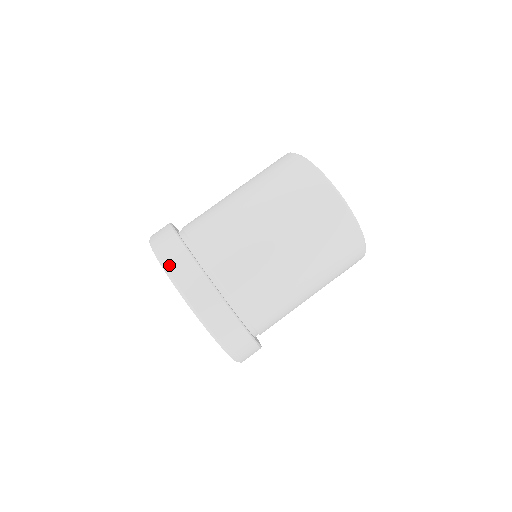
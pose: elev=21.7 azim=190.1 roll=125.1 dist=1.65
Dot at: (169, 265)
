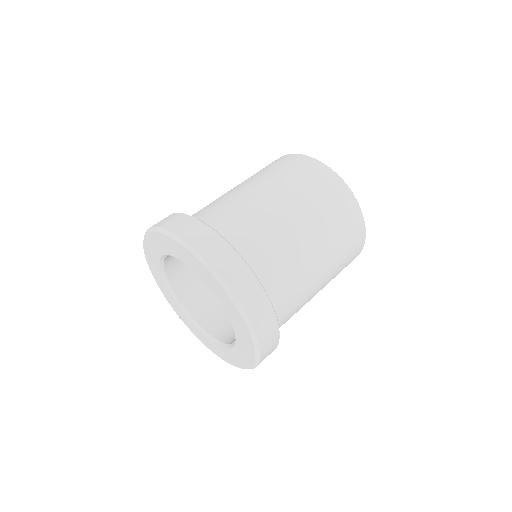
Dot at: (183, 235)
